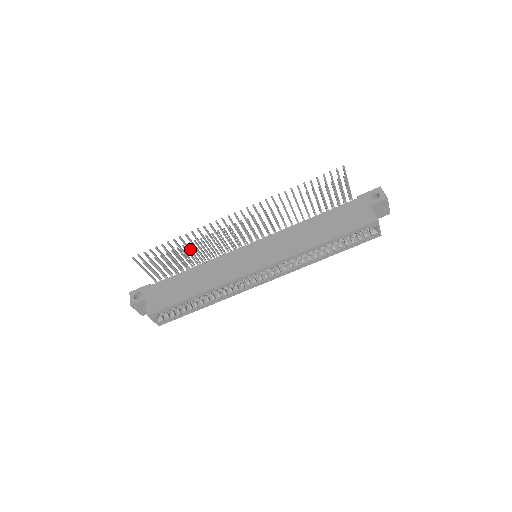
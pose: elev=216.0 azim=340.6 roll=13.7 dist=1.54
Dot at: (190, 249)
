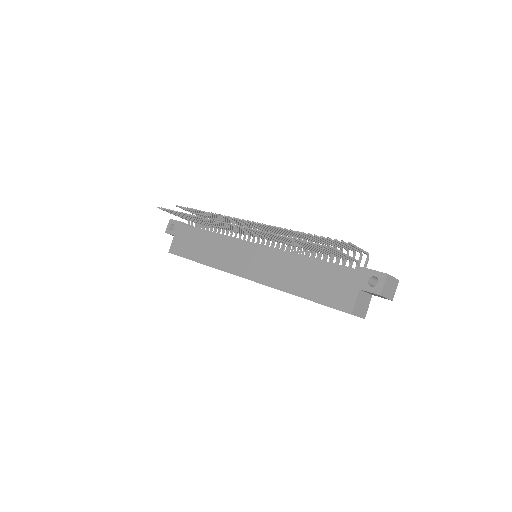
Dot at: occluded
